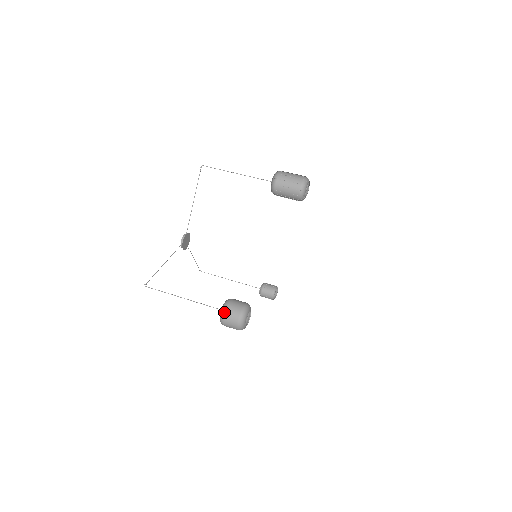
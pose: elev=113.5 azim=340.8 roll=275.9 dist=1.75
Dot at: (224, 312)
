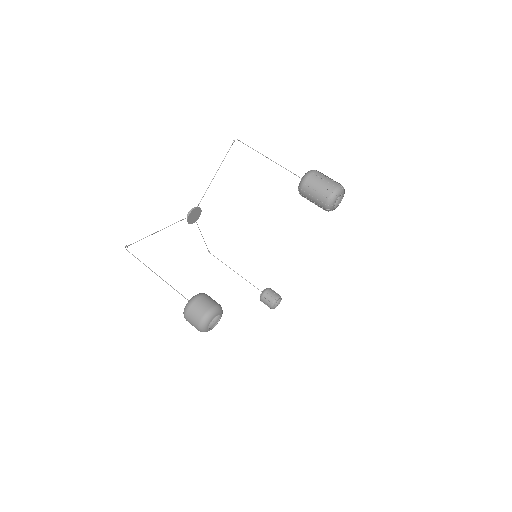
Dot at: (189, 306)
